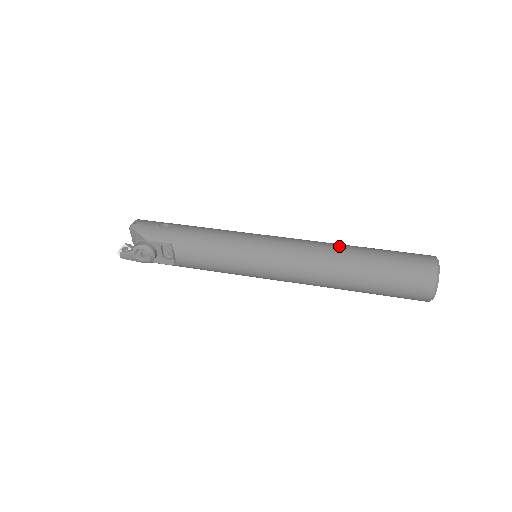
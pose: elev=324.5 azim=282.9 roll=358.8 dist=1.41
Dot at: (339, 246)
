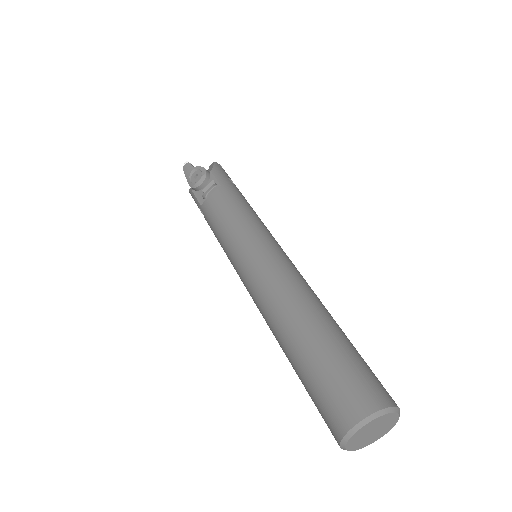
Dot at: occluded
